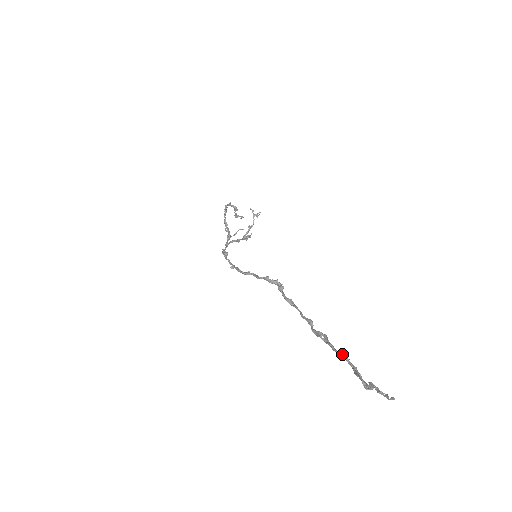
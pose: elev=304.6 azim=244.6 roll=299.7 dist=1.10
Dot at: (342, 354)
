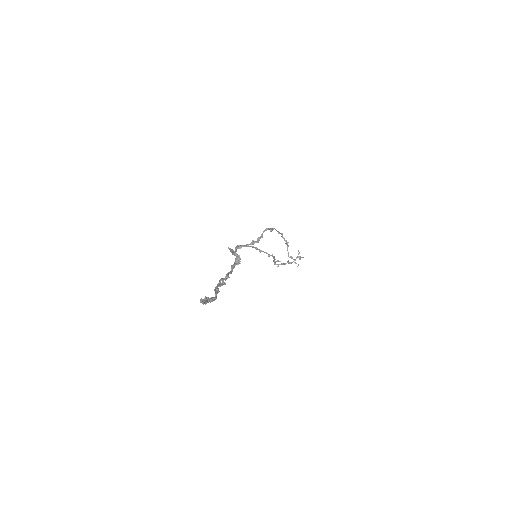
Dot at: (217, 289)
